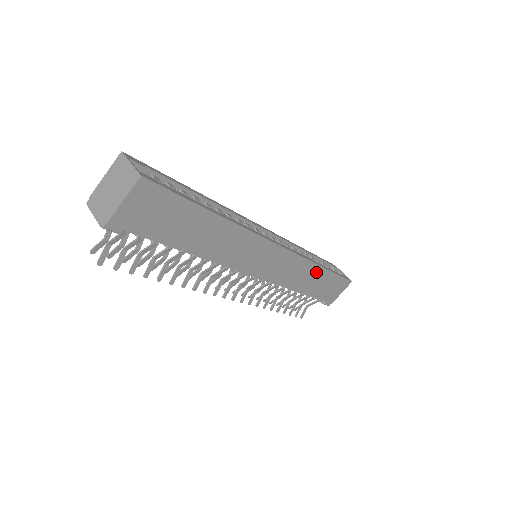
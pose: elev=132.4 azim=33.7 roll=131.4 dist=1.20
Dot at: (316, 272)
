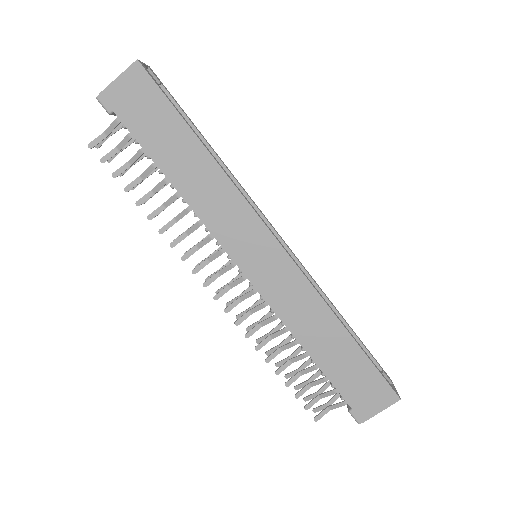
Dot at: (333, 329)
